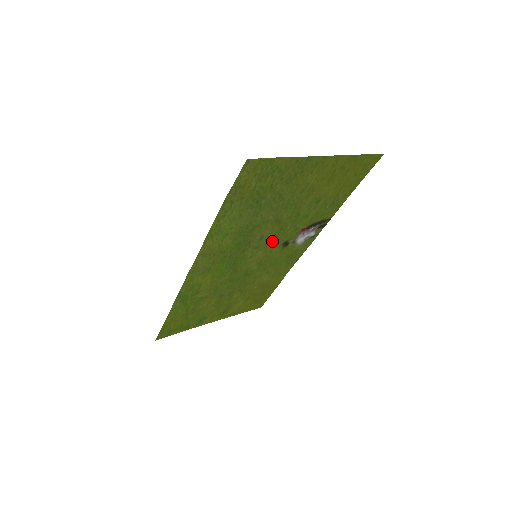
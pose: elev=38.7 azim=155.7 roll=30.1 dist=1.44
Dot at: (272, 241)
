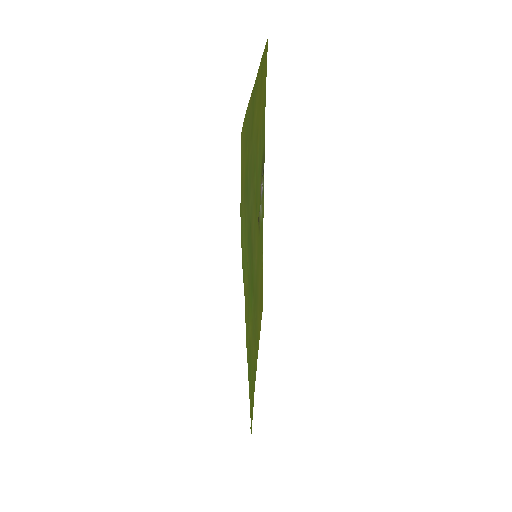
Dot at: (256, 226)
